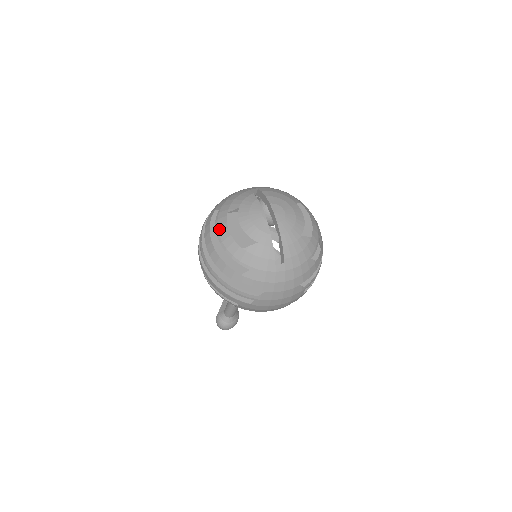
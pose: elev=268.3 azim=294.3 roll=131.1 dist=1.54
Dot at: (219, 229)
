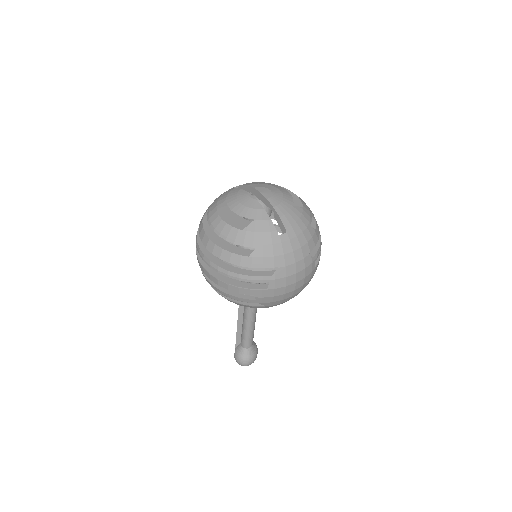
Dot at: (213, 224)
